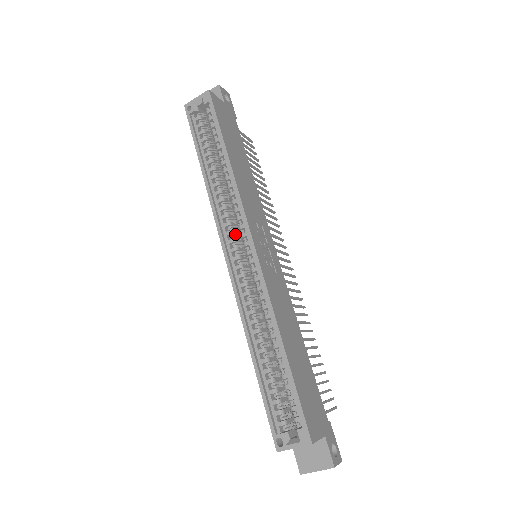
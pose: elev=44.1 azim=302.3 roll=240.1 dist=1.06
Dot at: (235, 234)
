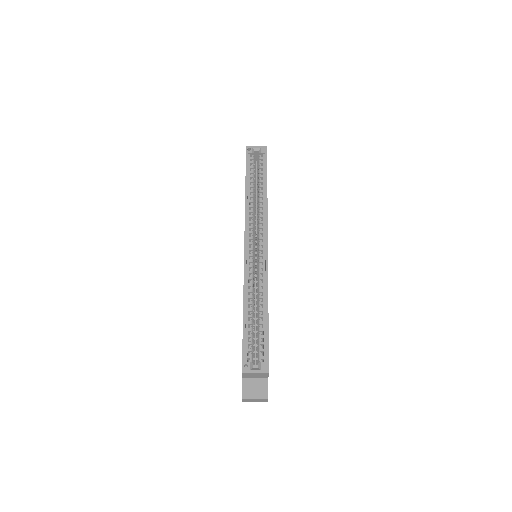
Dot at: occluded
